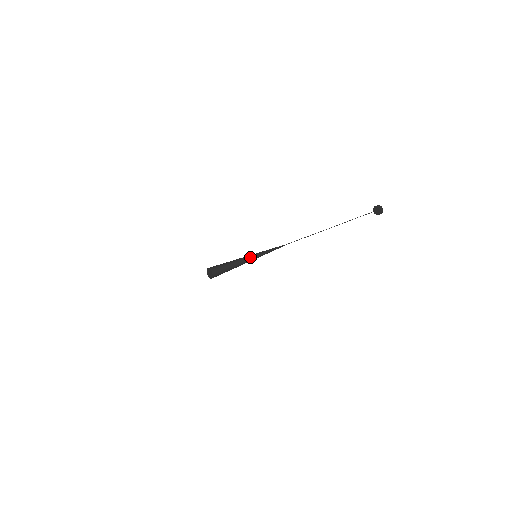
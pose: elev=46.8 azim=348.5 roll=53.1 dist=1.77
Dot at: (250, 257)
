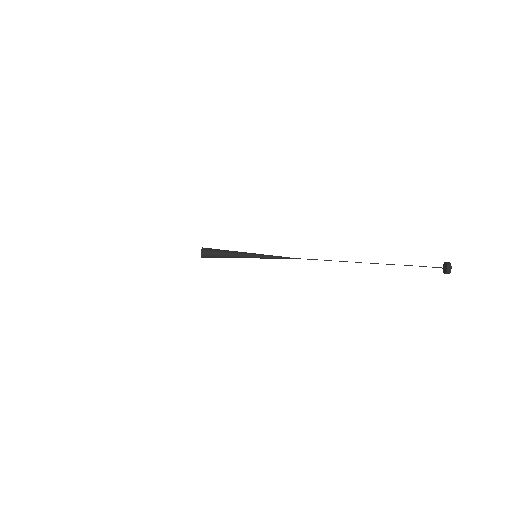
Dot at: (247, 256)
